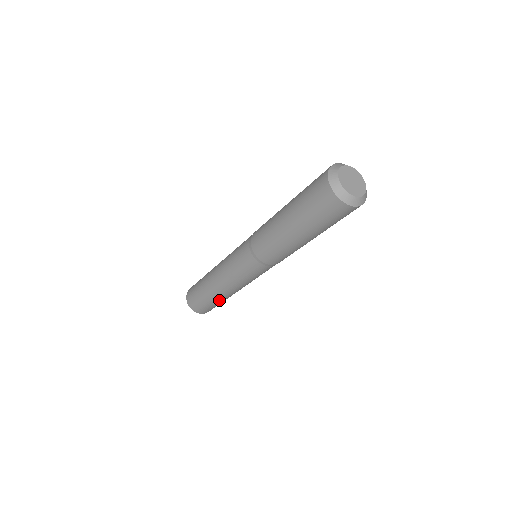
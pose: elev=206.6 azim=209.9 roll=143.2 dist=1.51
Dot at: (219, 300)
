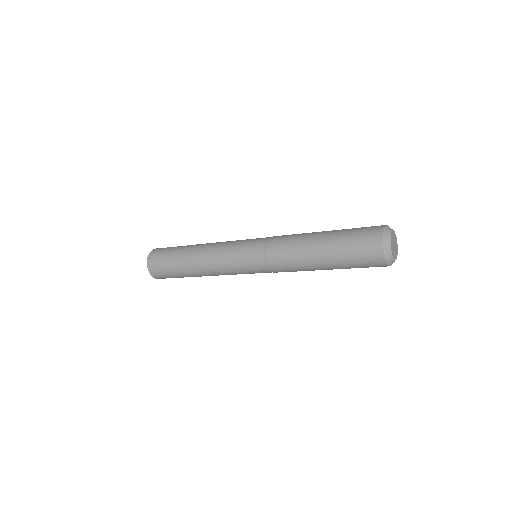
Dot at: occluded
